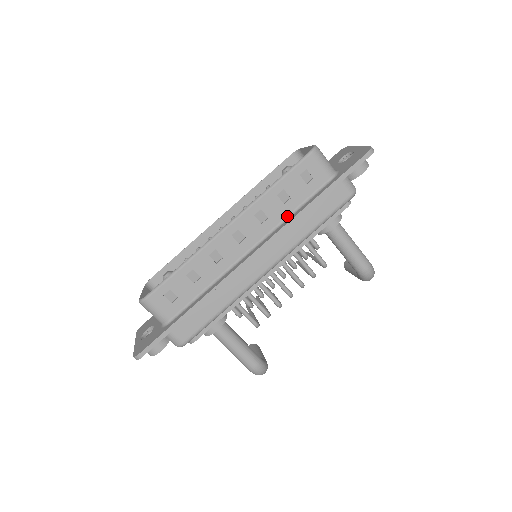
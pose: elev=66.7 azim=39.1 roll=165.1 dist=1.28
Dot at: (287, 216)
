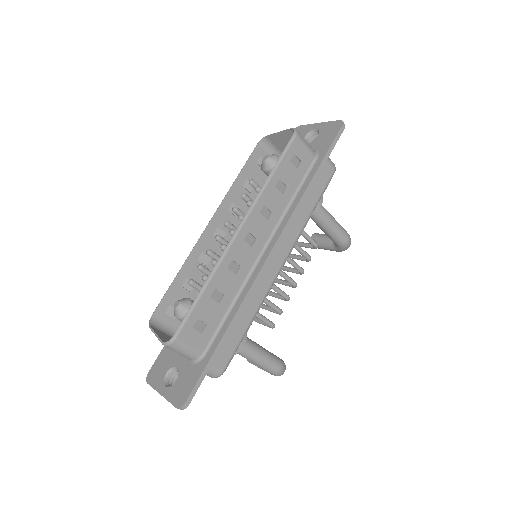
Dot at: (287, 206)
